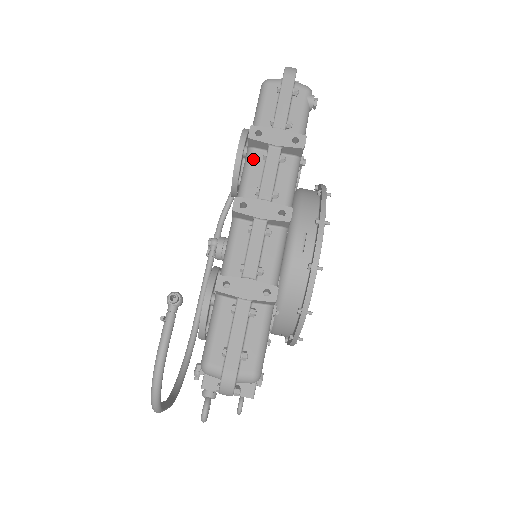
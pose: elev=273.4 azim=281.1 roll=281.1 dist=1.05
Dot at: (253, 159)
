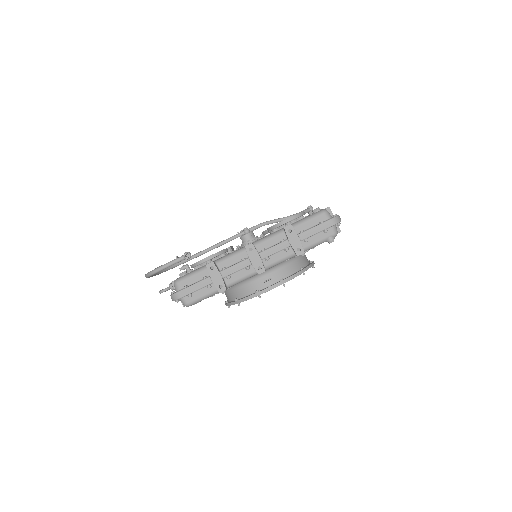
Dot at: (279, 235)
